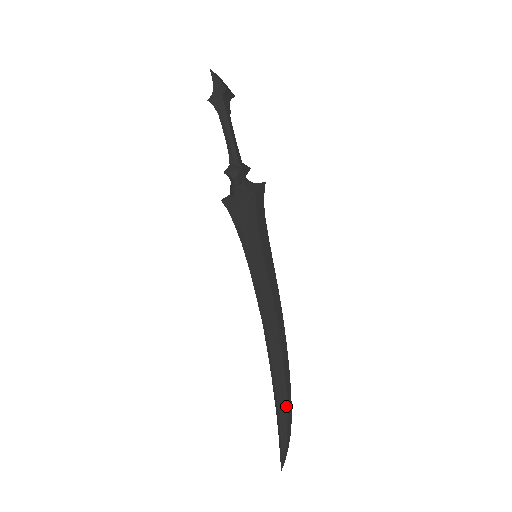
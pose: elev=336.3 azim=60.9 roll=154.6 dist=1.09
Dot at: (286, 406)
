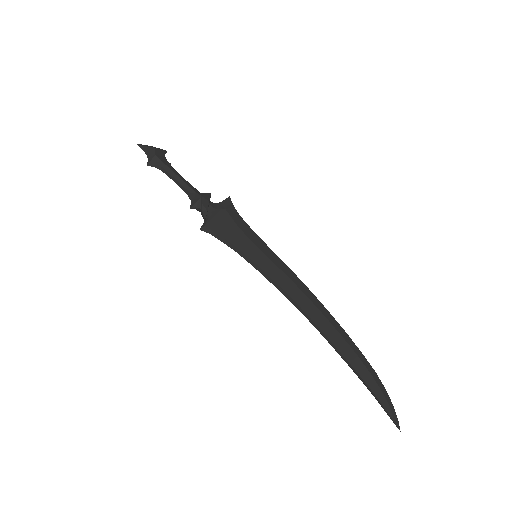
Dot at: (365, 368)
